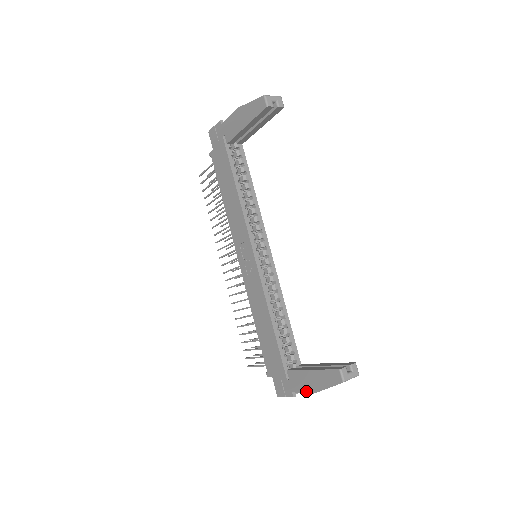
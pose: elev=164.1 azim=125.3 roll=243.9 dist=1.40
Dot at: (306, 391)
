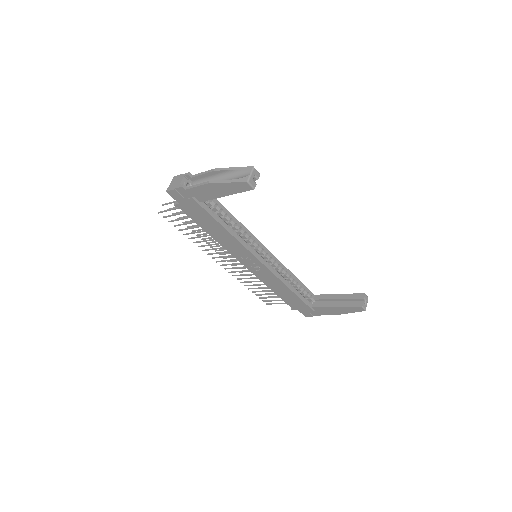
Dot at: (333, 314)
